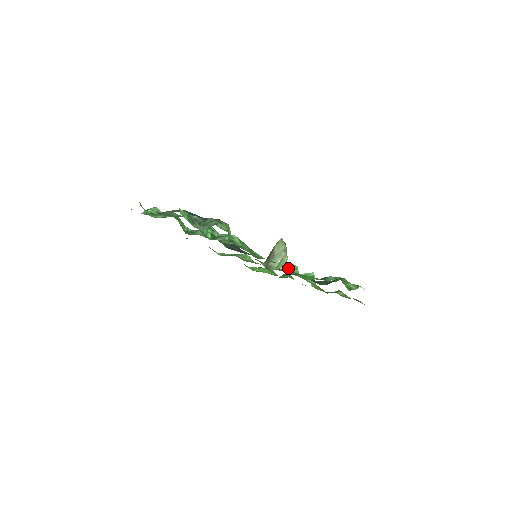
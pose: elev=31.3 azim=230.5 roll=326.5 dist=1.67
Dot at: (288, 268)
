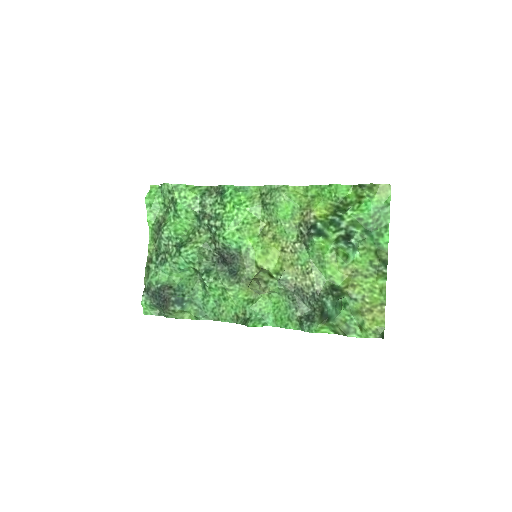
Dot at: (278, 288)
